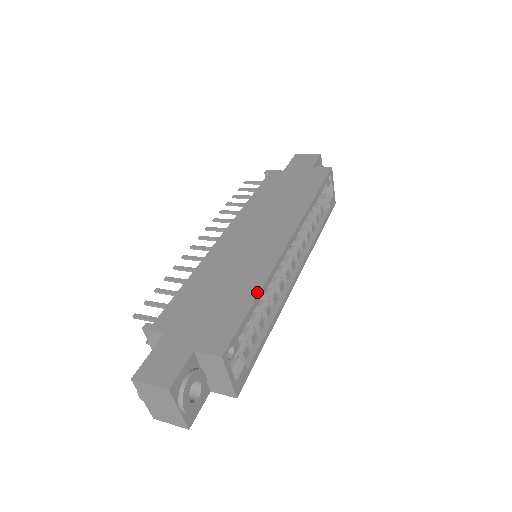
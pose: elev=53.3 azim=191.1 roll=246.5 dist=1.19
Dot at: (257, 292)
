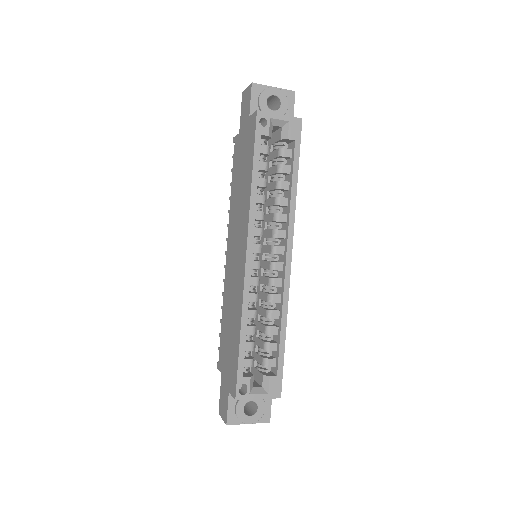
Dot at: (239, 331)
